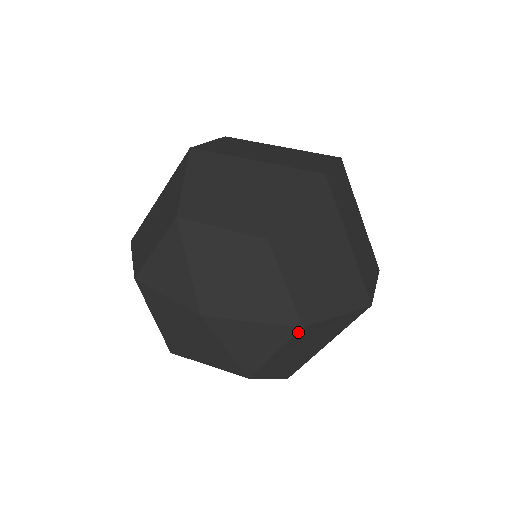
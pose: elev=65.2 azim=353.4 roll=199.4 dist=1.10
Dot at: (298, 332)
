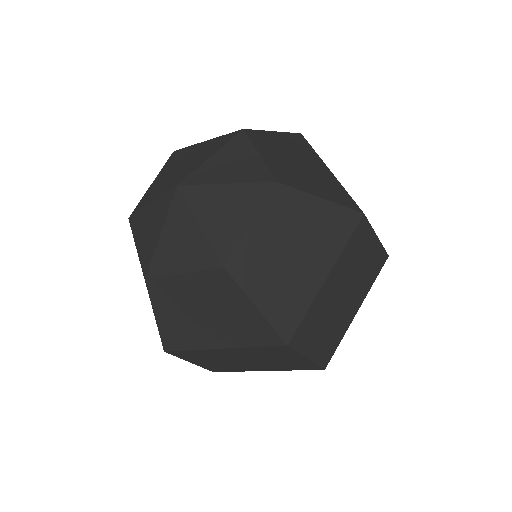
Dot at: (217, 269)
